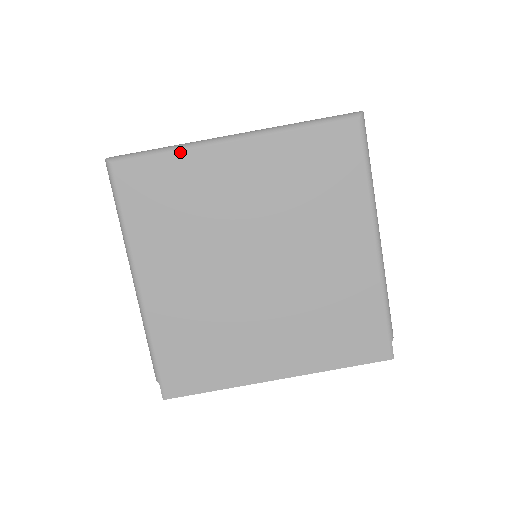
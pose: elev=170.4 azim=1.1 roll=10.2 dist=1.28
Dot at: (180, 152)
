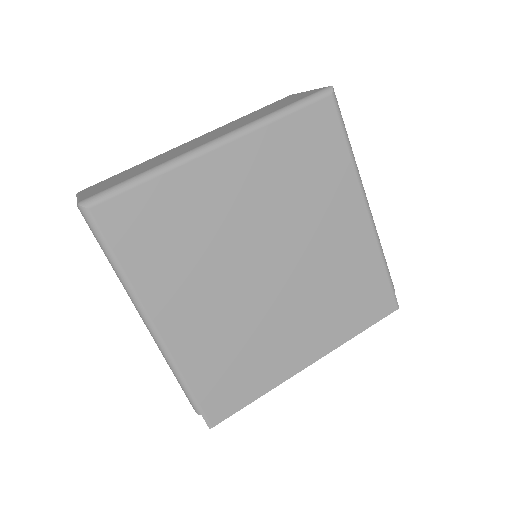
Dot at: (164, 174)
